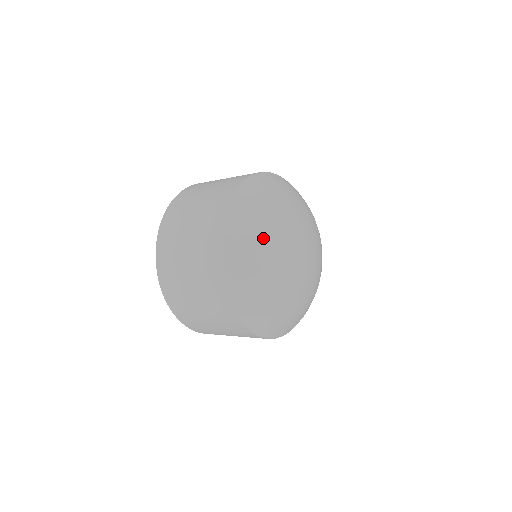
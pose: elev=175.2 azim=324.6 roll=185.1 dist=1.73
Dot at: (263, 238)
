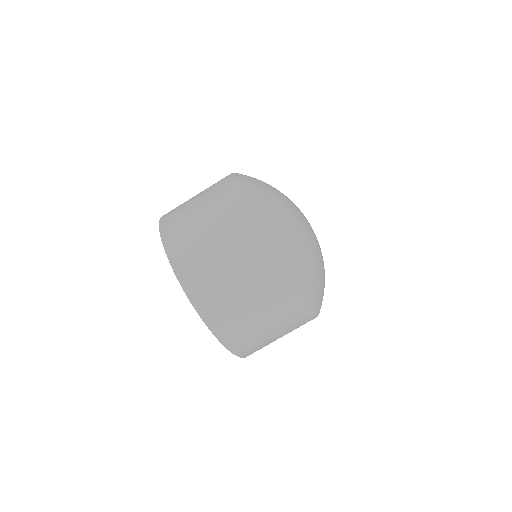
Dot at: (315, 264)
